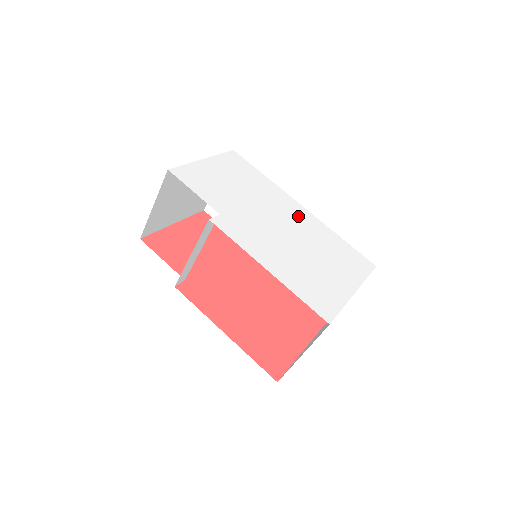
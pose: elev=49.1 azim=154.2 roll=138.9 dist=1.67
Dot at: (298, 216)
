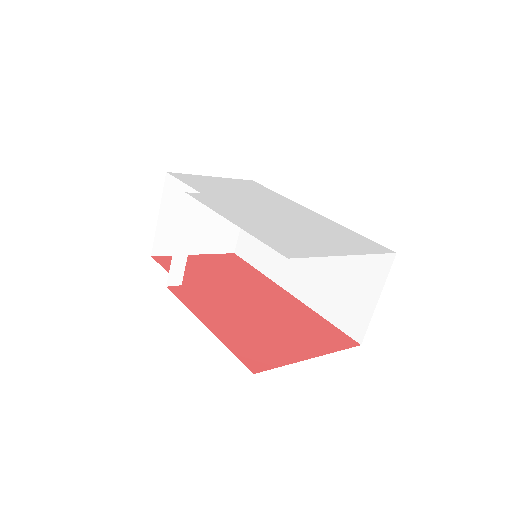
Dot at: (302, 213)
